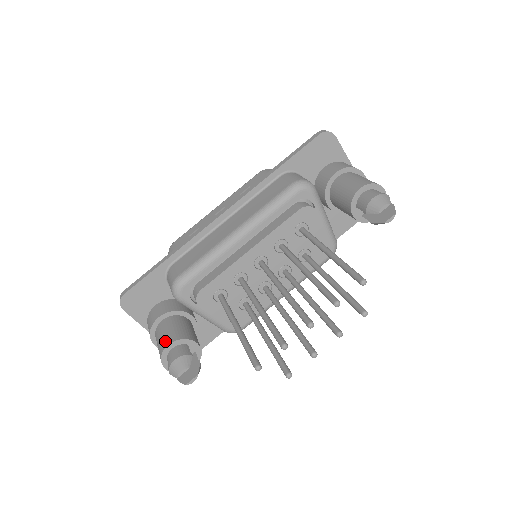
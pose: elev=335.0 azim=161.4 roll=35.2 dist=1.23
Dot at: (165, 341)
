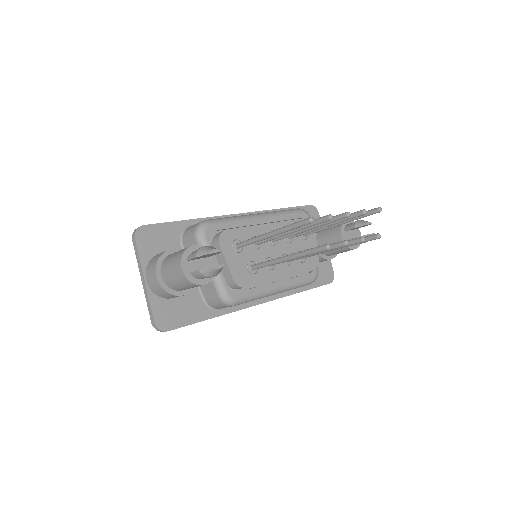
Dot at: occluded
